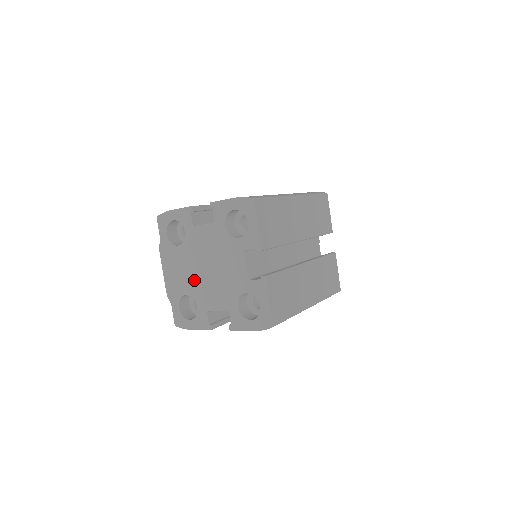
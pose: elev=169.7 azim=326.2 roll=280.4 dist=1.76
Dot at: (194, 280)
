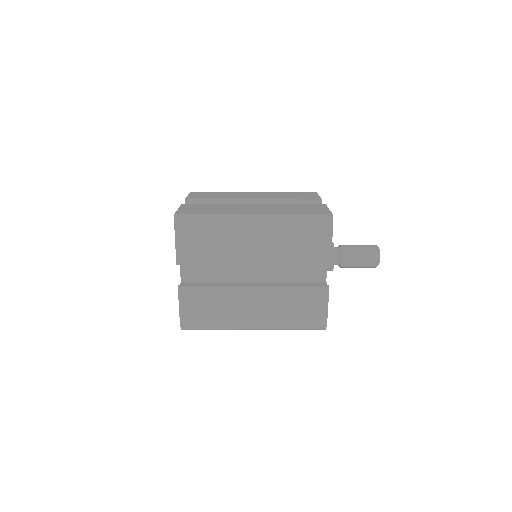
Dot at: occluded
